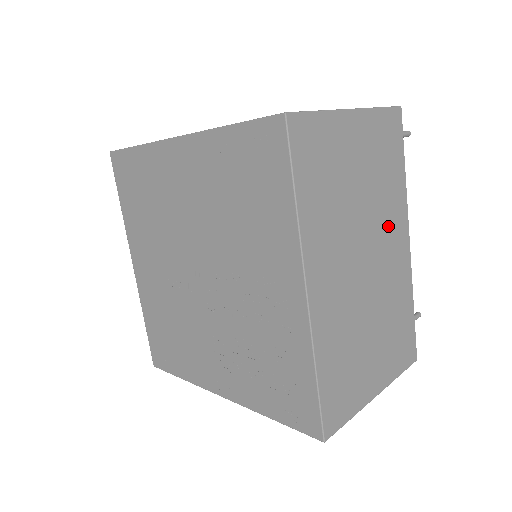
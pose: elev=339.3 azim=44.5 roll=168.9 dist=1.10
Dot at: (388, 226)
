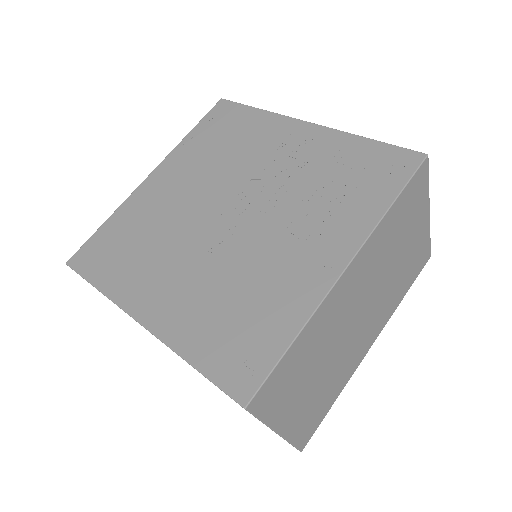
Dot at: occluded
